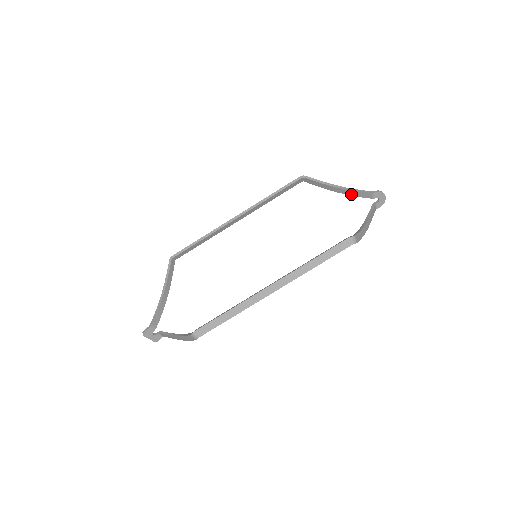
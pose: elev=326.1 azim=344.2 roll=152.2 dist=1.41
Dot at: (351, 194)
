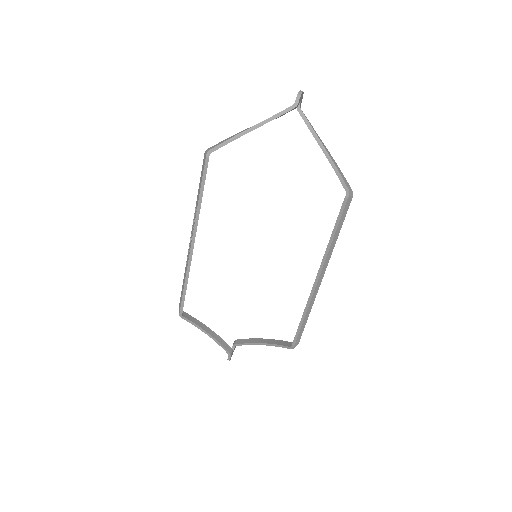
Dot at: occluded
